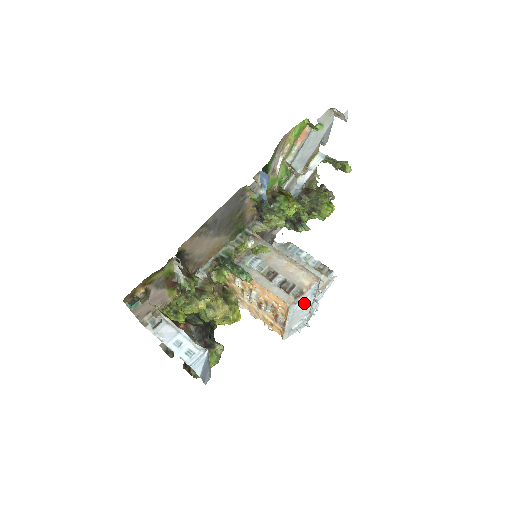
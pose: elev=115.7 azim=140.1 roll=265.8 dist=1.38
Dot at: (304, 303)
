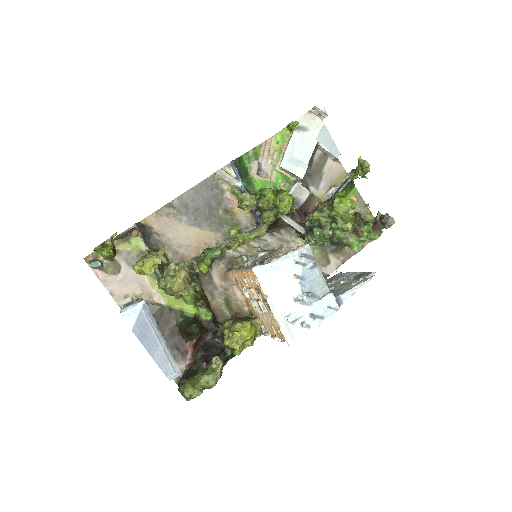
Dot at: (282, 270)
